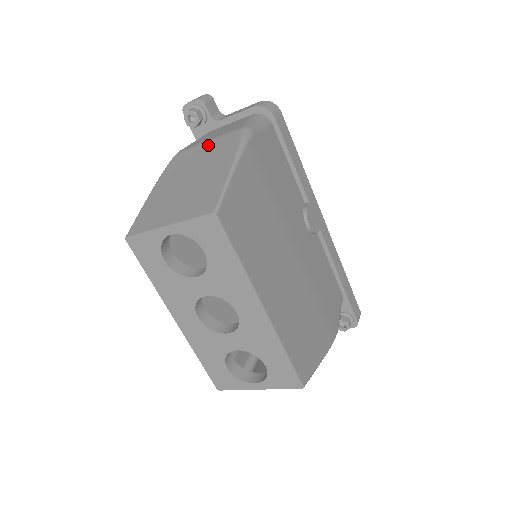
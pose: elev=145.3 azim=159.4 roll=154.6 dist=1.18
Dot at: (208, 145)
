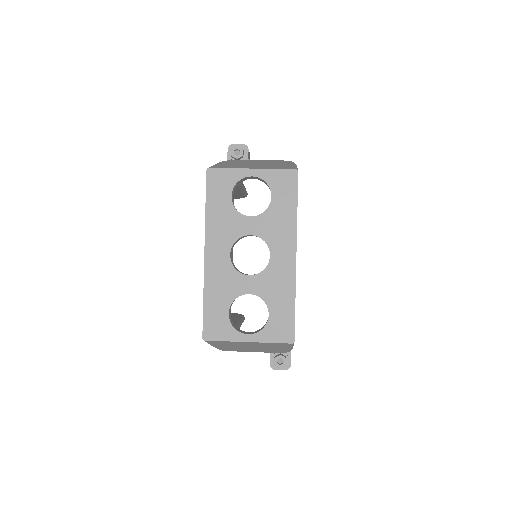
Dot at: (261, 160)
